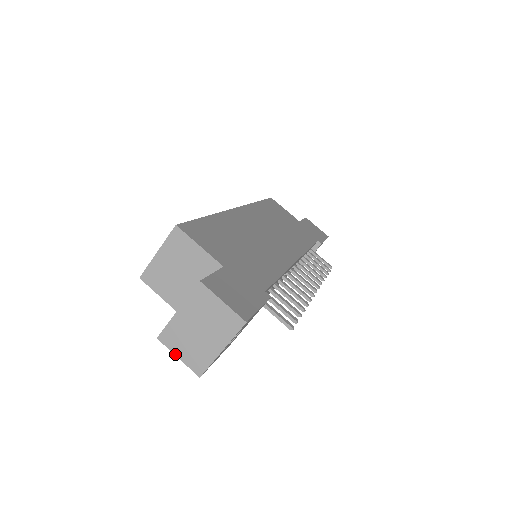
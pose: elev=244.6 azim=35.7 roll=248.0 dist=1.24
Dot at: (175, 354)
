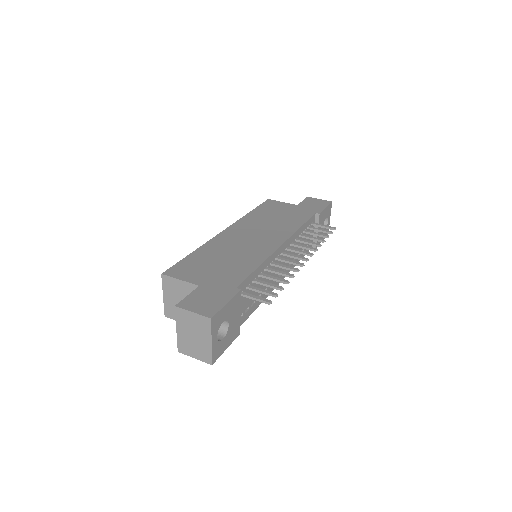
Dot at: (192, 357)
